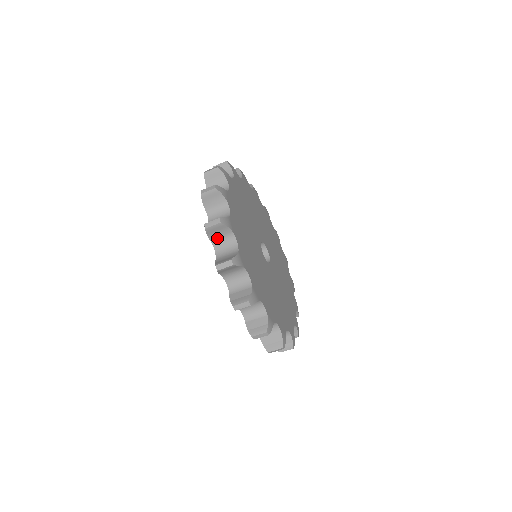
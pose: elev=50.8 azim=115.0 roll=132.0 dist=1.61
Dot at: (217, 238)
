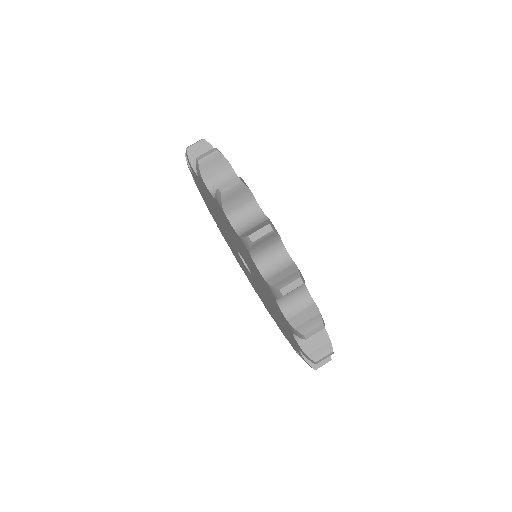
Dot at: occluded
